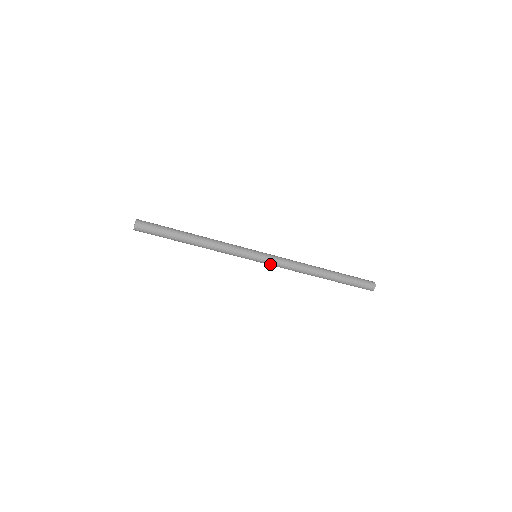
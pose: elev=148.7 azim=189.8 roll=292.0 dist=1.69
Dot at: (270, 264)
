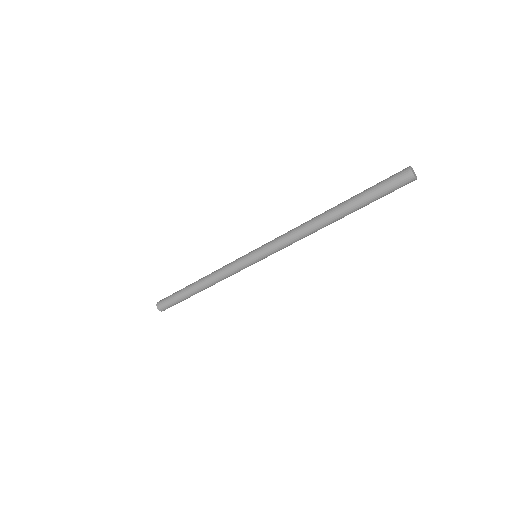
Dot at: occluded
